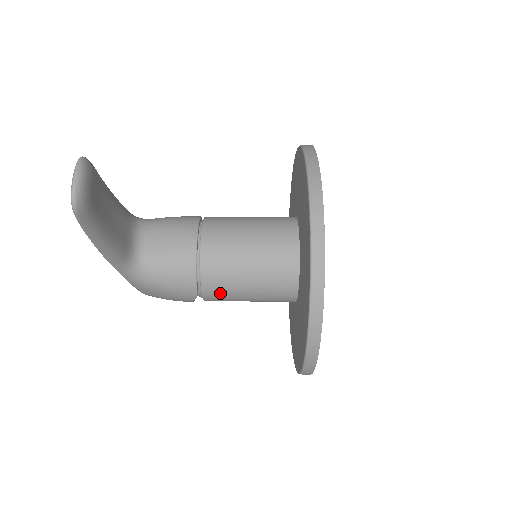
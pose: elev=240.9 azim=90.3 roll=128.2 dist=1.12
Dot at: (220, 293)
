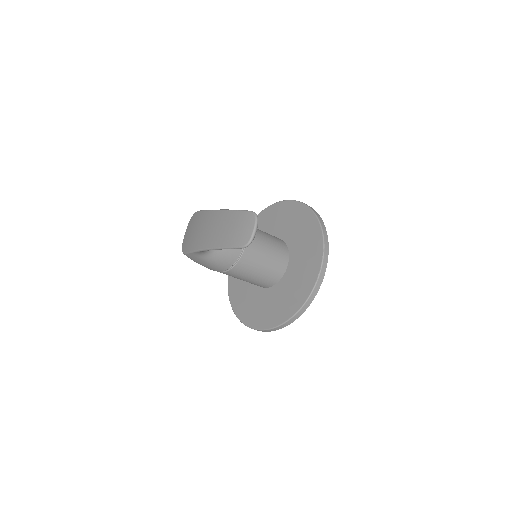
Dot at: (235, 275)
